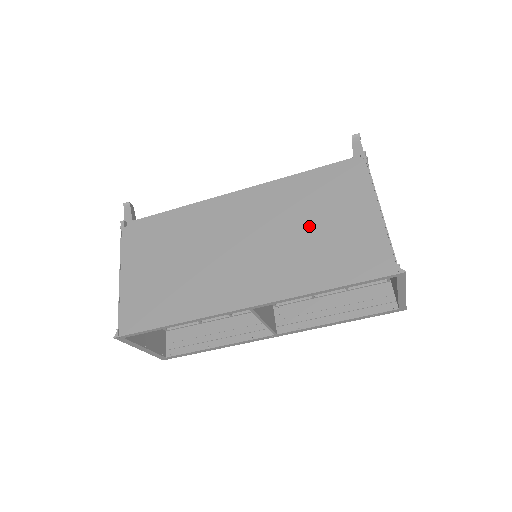
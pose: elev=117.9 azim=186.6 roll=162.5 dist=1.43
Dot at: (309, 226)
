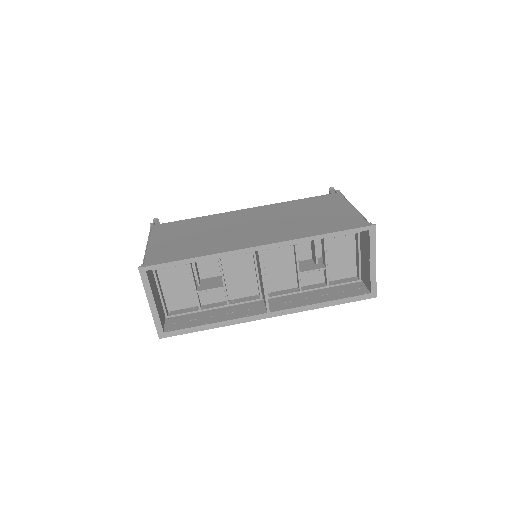
Dot at: (303, 215)
